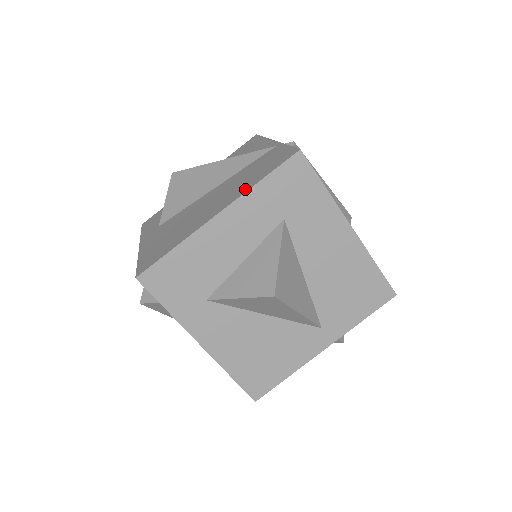
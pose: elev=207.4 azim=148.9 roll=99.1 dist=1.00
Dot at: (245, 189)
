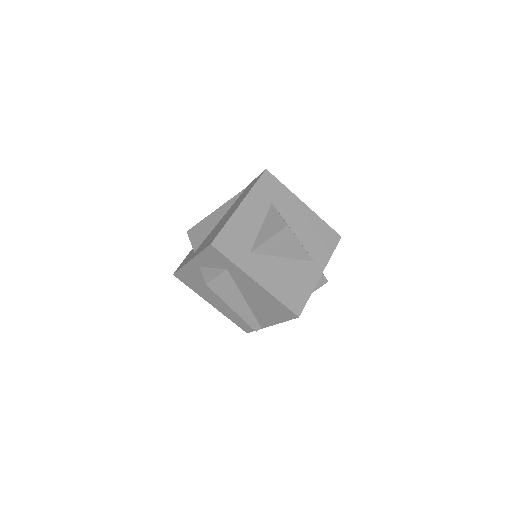
Dot at: (248, 192)
